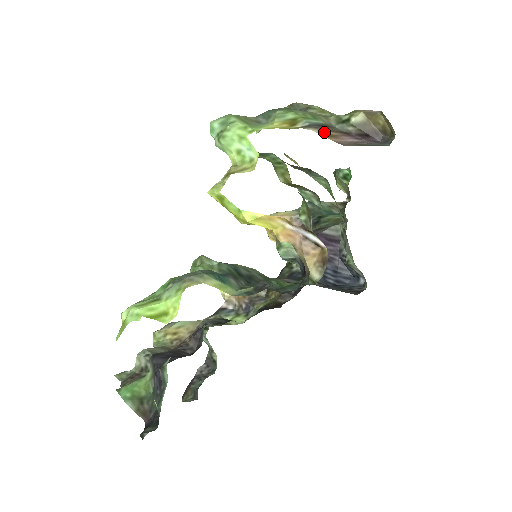
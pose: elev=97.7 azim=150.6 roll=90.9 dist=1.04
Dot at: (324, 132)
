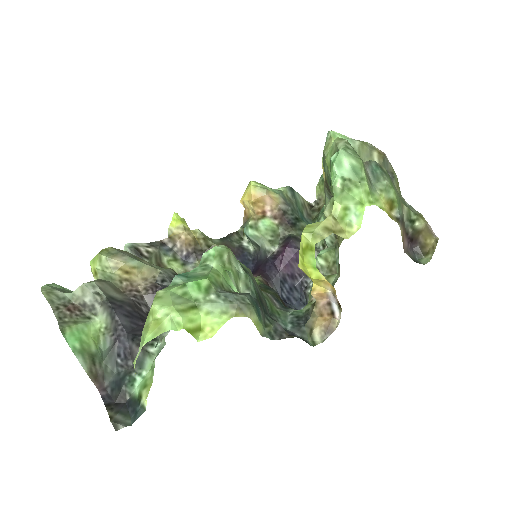
Dot at: (402, 231)
